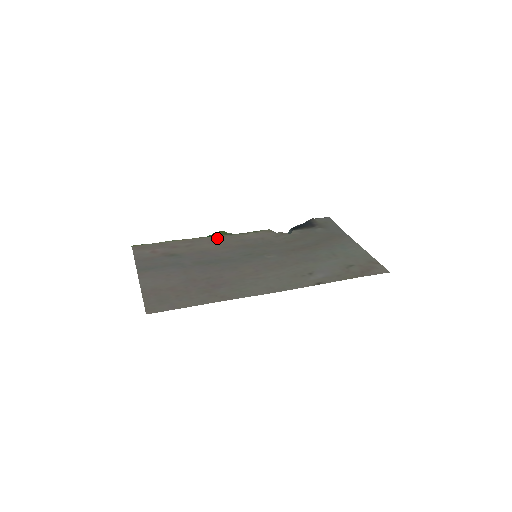
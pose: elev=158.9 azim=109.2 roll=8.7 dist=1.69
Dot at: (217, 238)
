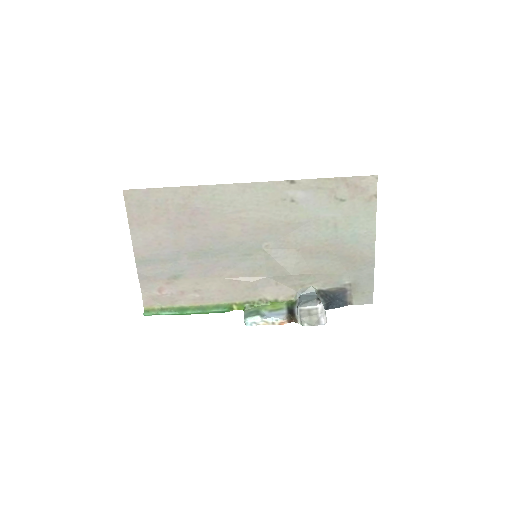
Dot at: (230, 299)
